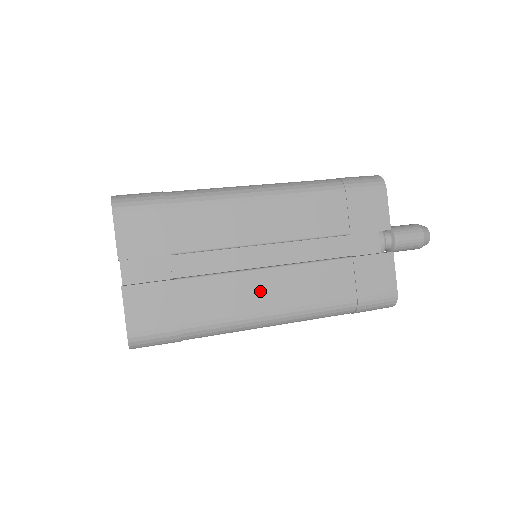
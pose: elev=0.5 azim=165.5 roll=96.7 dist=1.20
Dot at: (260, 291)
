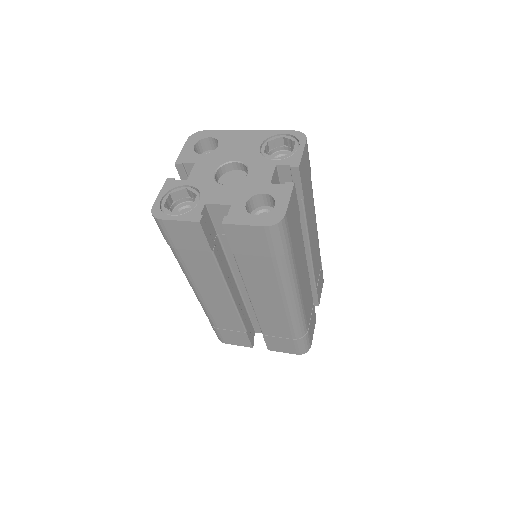
Dot at: (303, 273)
